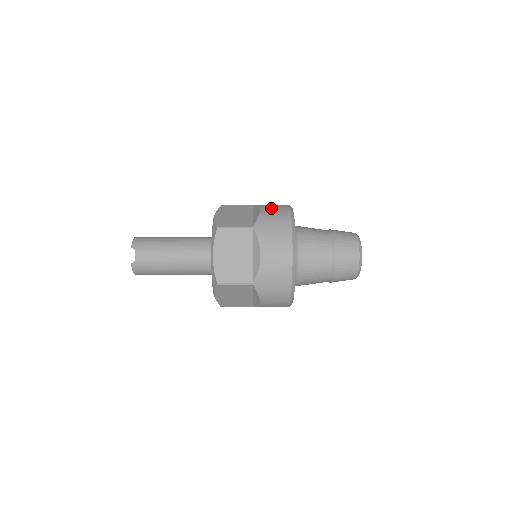
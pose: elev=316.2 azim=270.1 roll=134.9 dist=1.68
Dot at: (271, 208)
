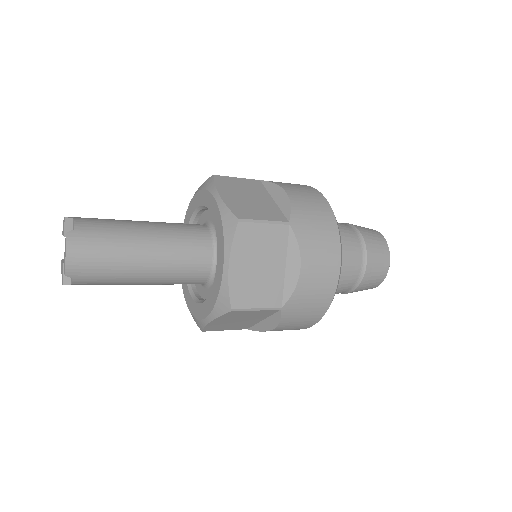
Dot at: occluded
